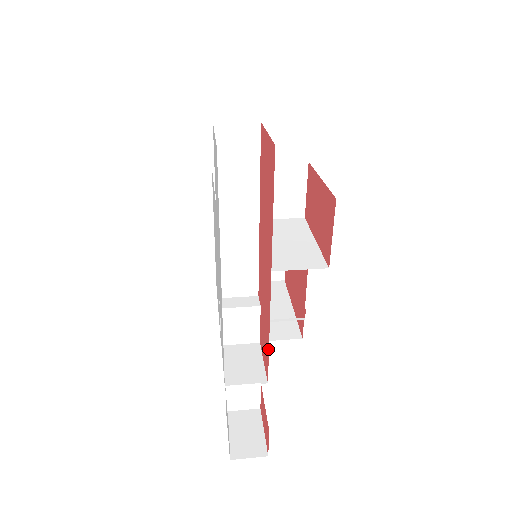
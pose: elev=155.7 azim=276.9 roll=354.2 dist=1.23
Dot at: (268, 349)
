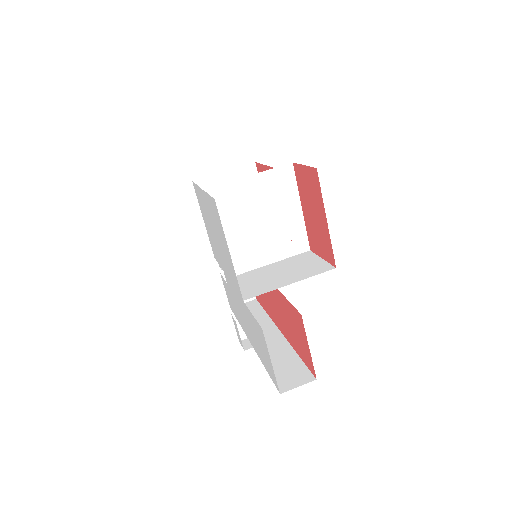
Dot at: (263, 307)
